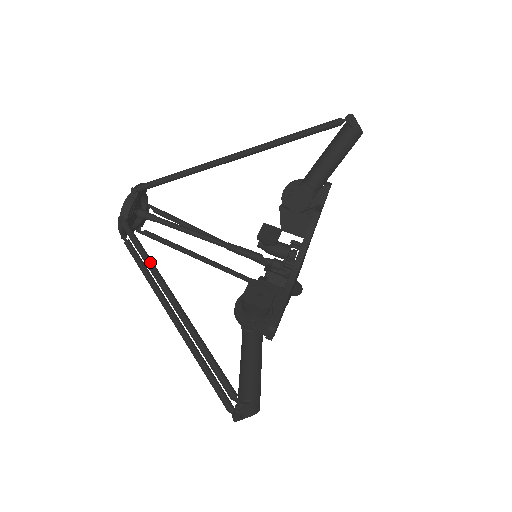
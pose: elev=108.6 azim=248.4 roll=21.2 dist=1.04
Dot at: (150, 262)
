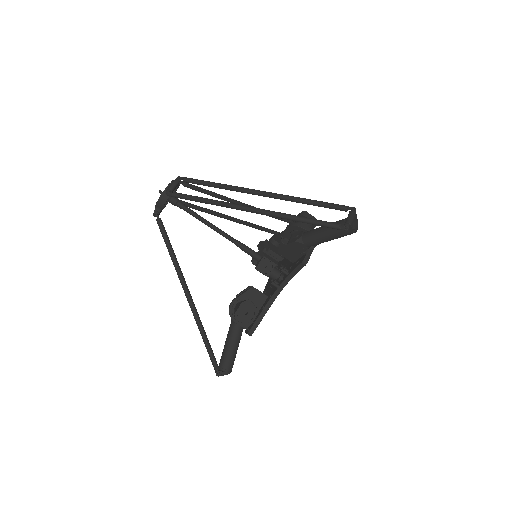
Dot at: (175, 262)
